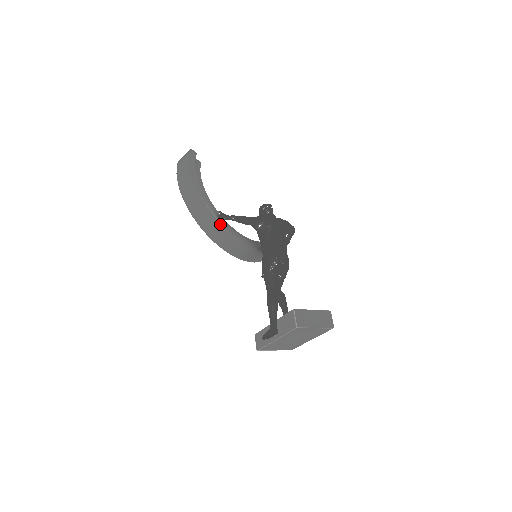
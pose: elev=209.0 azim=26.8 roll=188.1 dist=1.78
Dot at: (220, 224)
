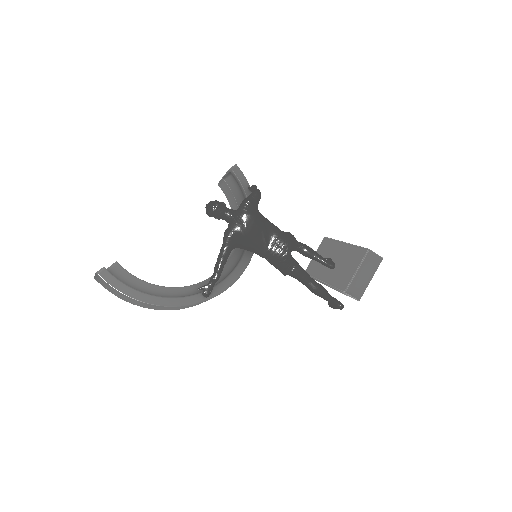
Dot at: occluded
